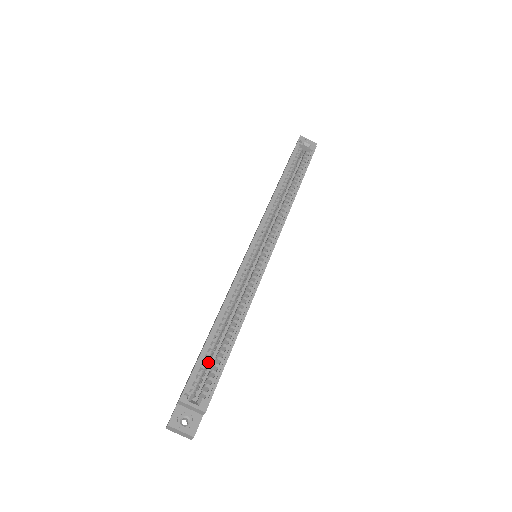
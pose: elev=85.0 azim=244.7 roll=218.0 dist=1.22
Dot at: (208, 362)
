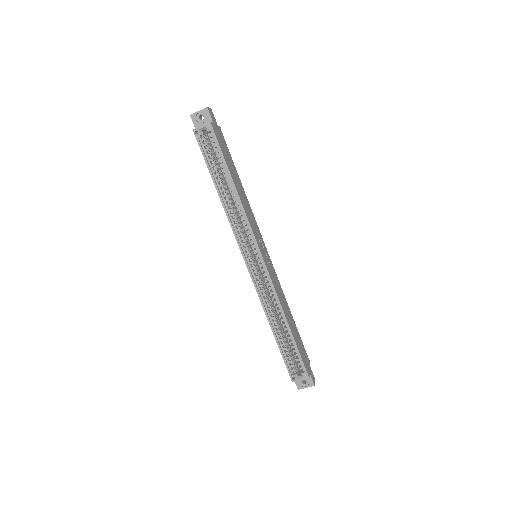
Dot at: (289, 347)
